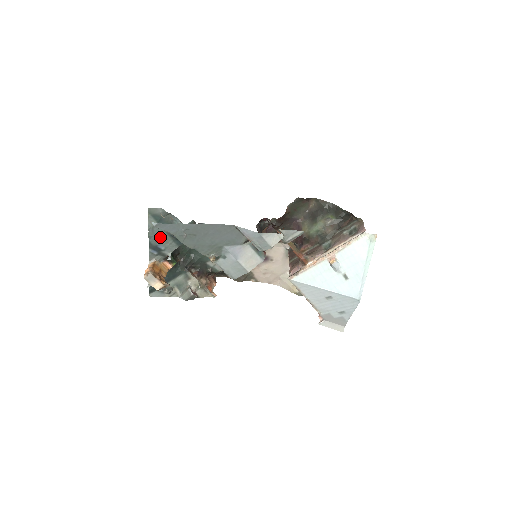
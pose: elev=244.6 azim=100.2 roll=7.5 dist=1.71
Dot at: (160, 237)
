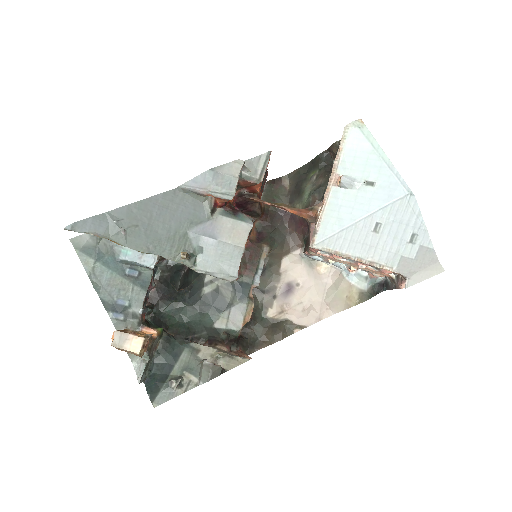
Dot at: (112, 285)
